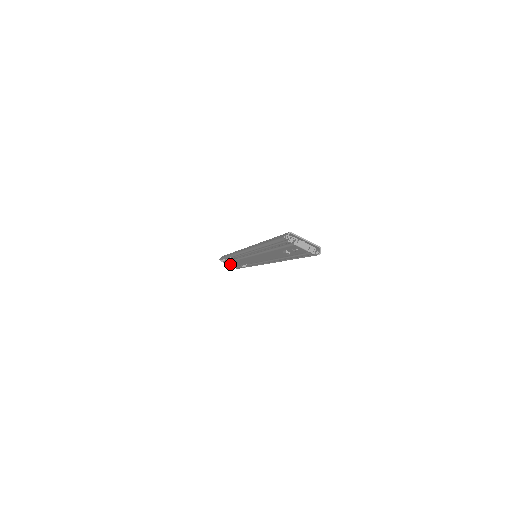
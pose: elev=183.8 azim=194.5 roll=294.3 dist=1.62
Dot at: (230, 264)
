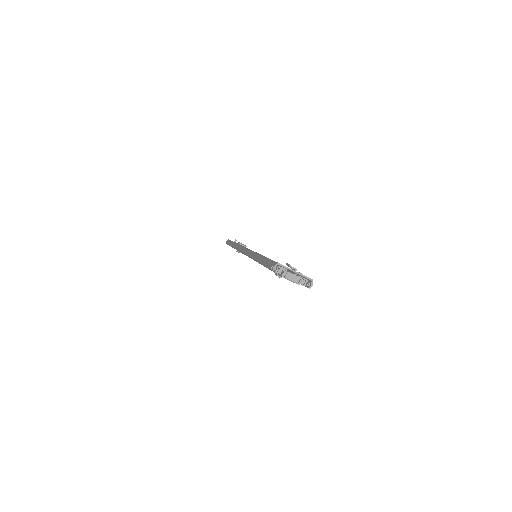
Dot at: occluded
